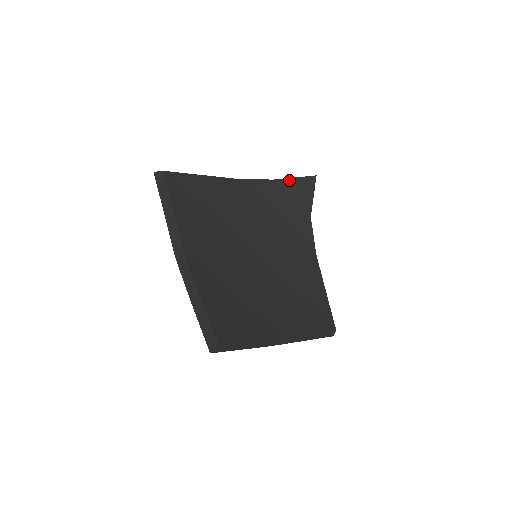
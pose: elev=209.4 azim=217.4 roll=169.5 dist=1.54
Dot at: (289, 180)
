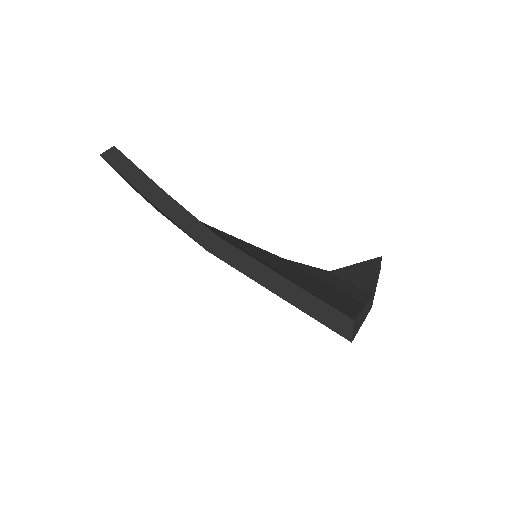
Dot at: (348, 268)
